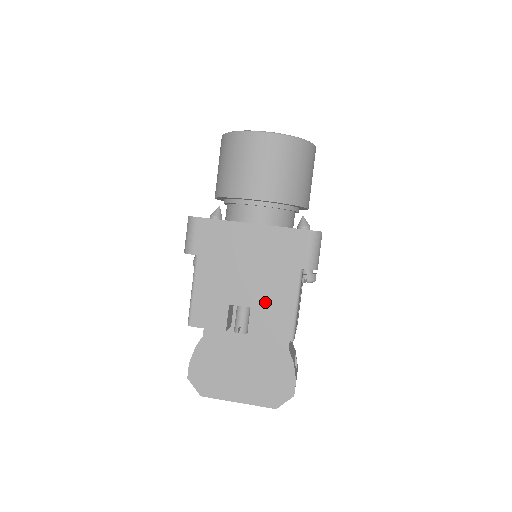
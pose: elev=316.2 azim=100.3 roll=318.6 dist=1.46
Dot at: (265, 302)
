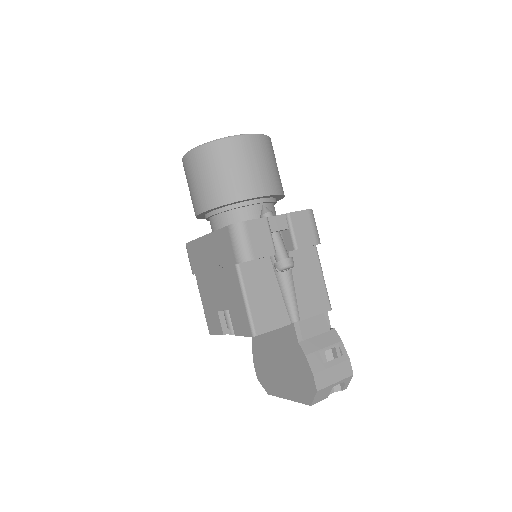
Dot at: (230, 303)
